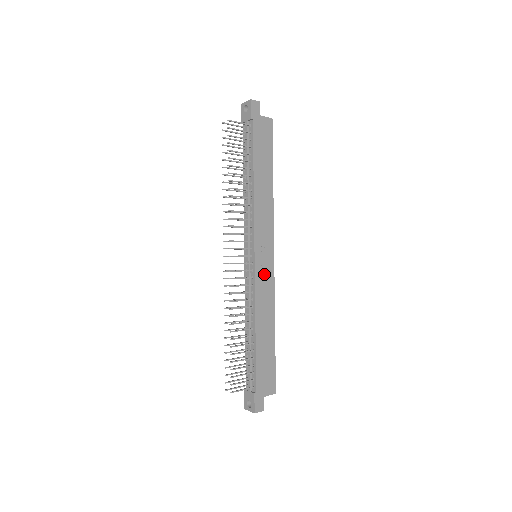
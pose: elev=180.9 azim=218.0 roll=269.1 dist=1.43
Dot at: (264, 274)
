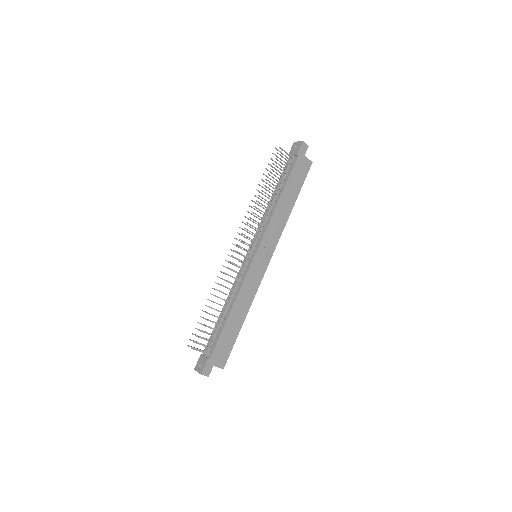
Dot at: (256, 272)
